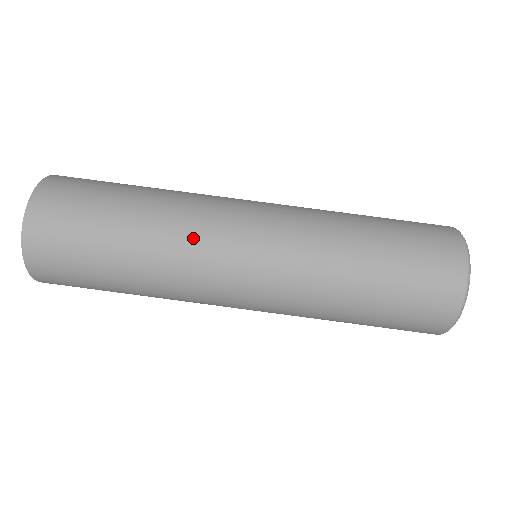
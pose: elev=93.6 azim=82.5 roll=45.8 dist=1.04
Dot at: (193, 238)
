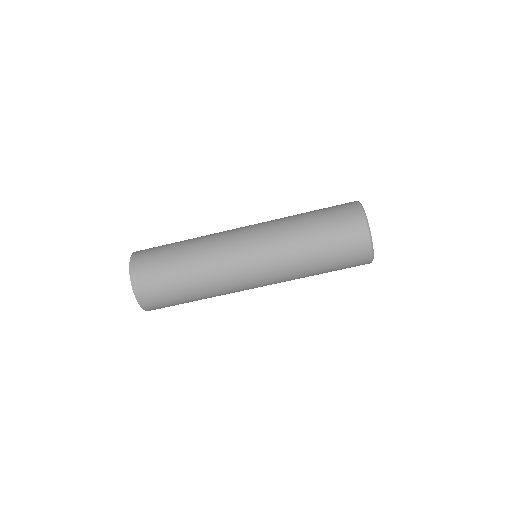
Dot at: (225, 285)
